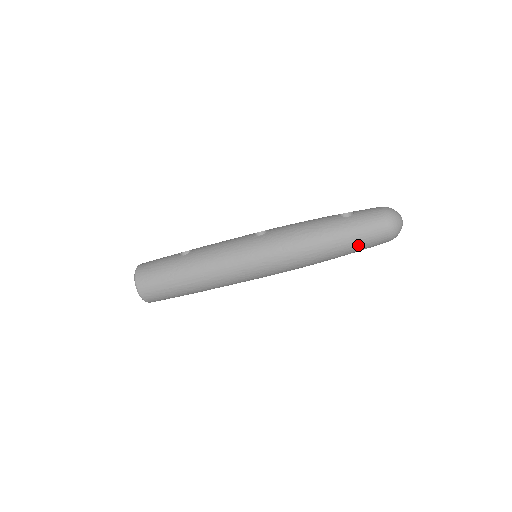
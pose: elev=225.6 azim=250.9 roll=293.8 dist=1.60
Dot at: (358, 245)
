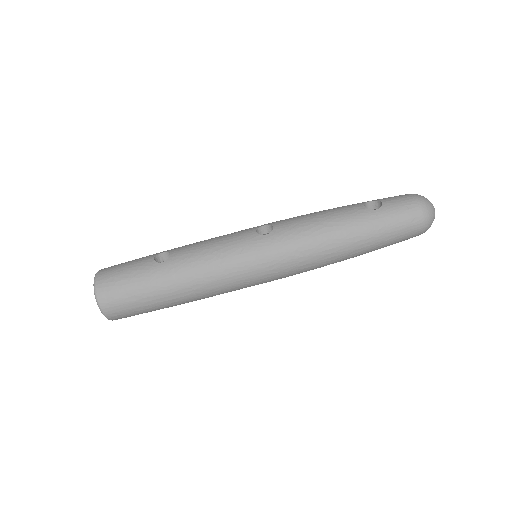
Dot at: (386, 244)
